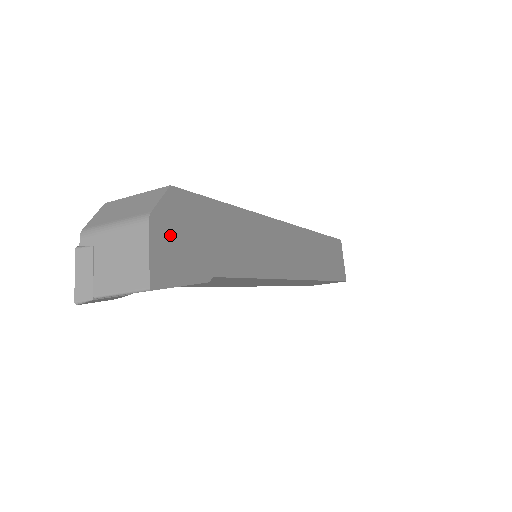
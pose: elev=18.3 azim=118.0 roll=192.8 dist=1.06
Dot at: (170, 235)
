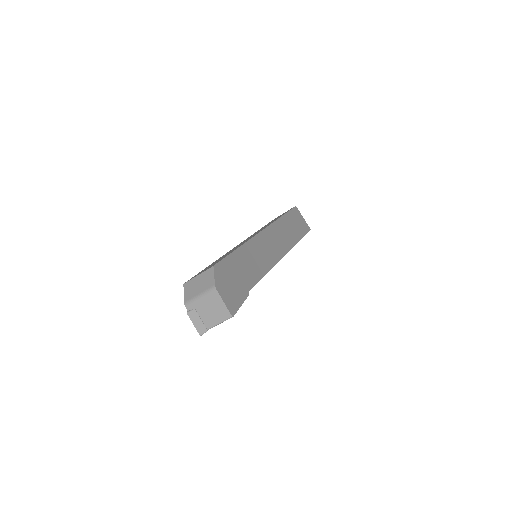
Dot at: (225, 288)
